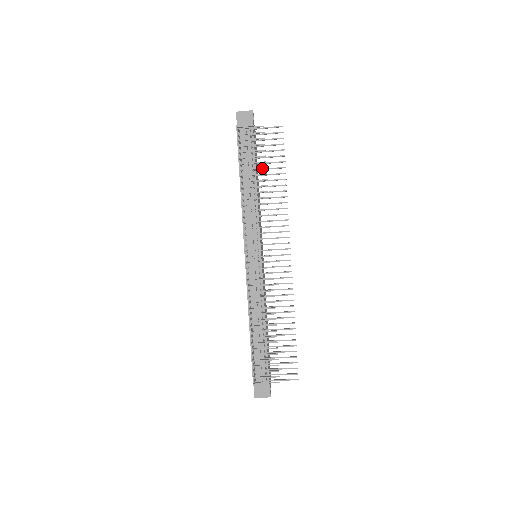
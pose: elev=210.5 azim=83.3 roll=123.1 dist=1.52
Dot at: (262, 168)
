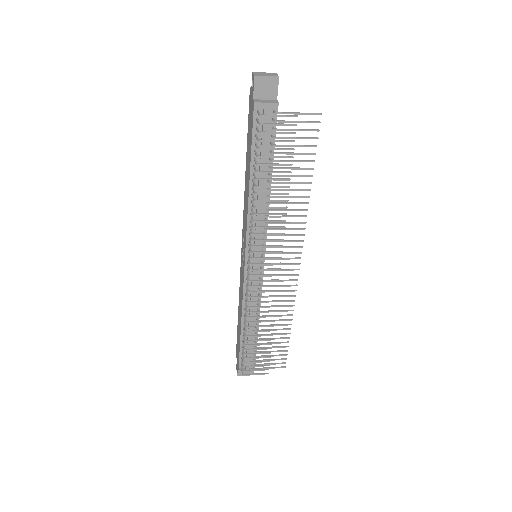
Dot at: (286, 172)
